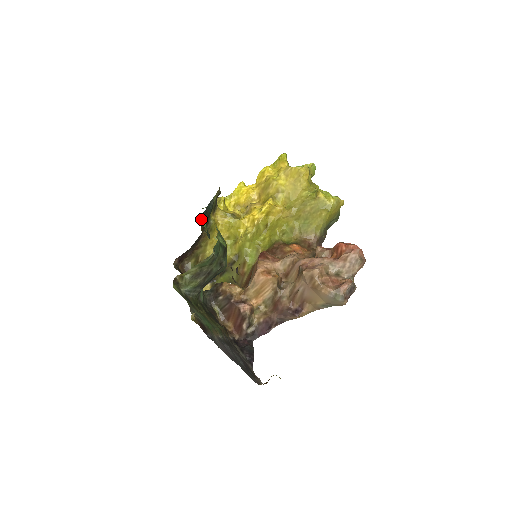
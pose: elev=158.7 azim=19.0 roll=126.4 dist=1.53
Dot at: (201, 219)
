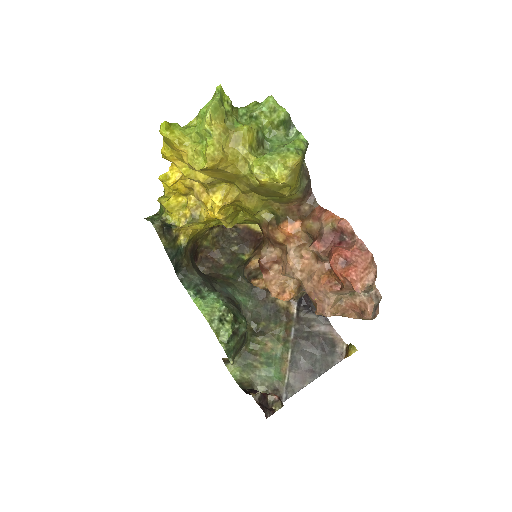
Dot at: (179, 267)
